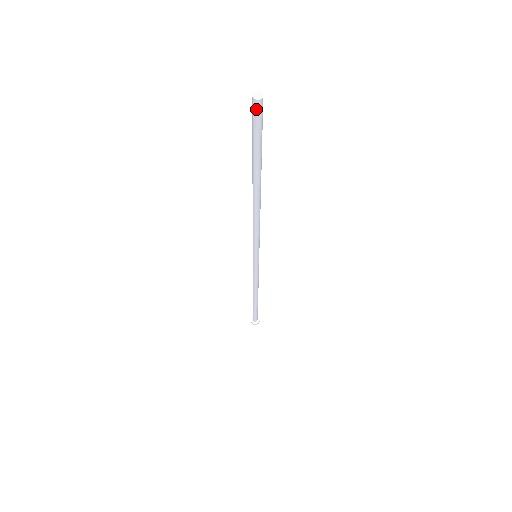
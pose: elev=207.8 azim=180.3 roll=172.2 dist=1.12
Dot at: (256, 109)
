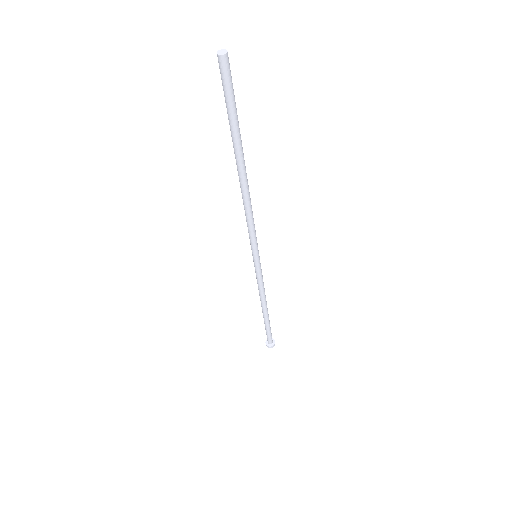
Dot at: (223, 67)
